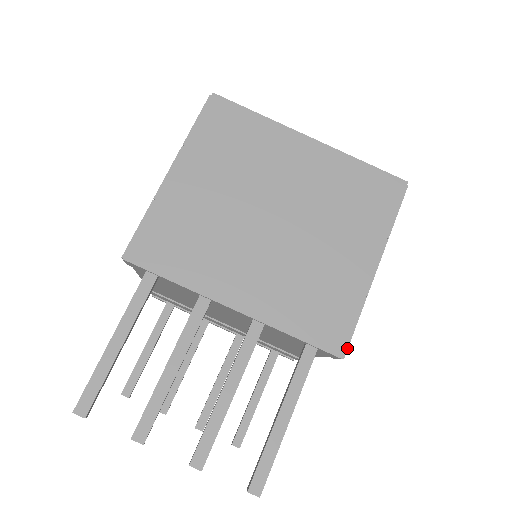
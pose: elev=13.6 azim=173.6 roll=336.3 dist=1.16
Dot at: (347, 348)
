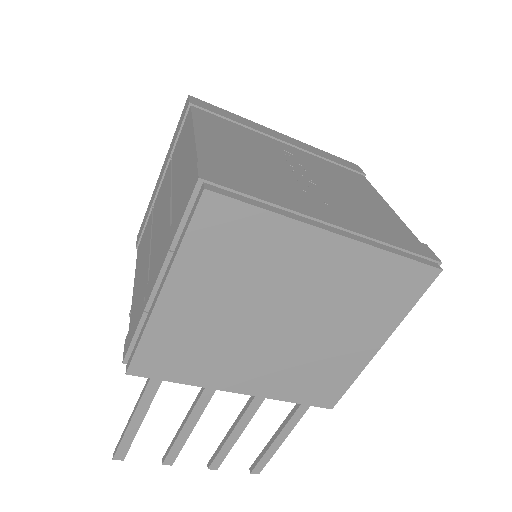
Dot at: occluded
